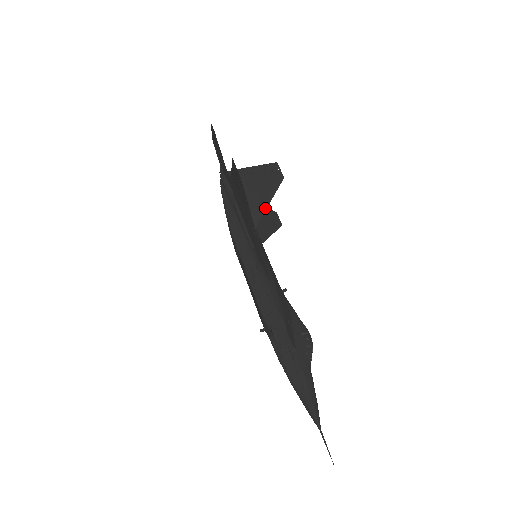
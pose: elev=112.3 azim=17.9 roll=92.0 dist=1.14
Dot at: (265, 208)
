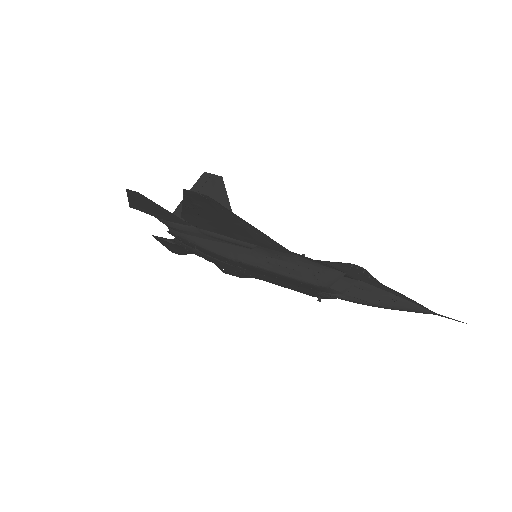
Dot at: occluded
